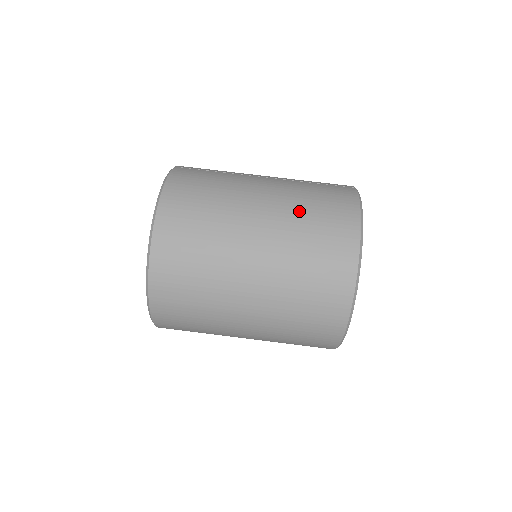
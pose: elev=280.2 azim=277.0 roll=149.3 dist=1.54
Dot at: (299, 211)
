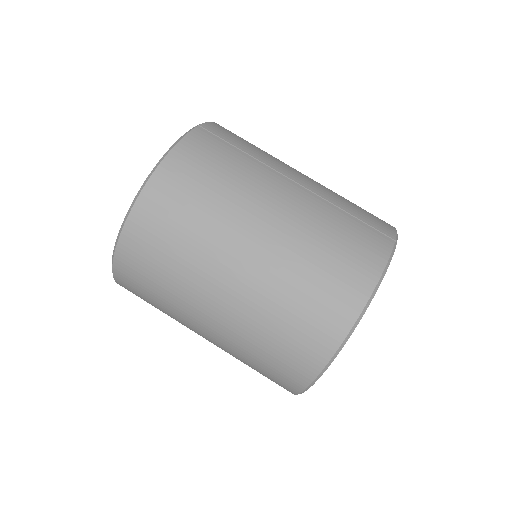
Dot at: (305, 252)
